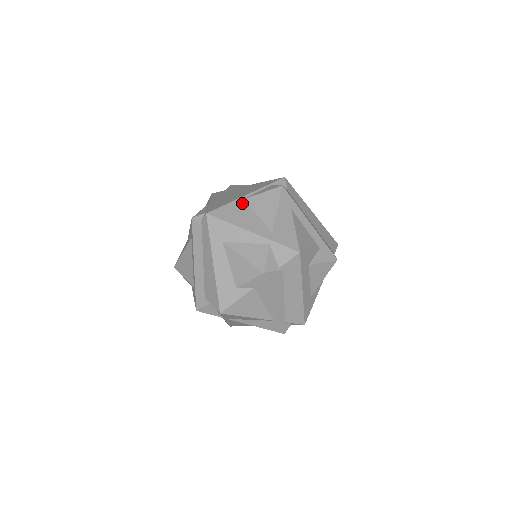
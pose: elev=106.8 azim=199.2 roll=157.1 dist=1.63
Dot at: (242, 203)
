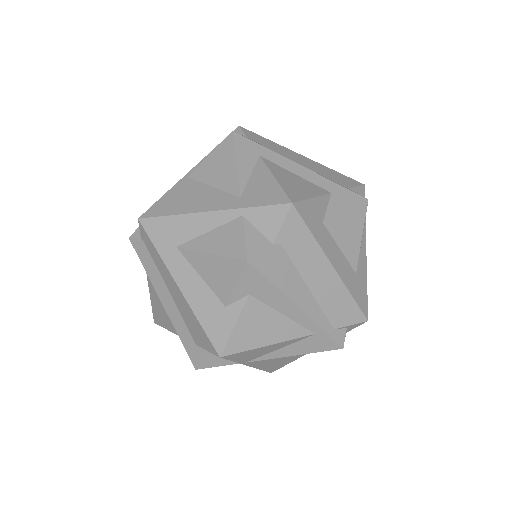
Dot at: (186, 182)
